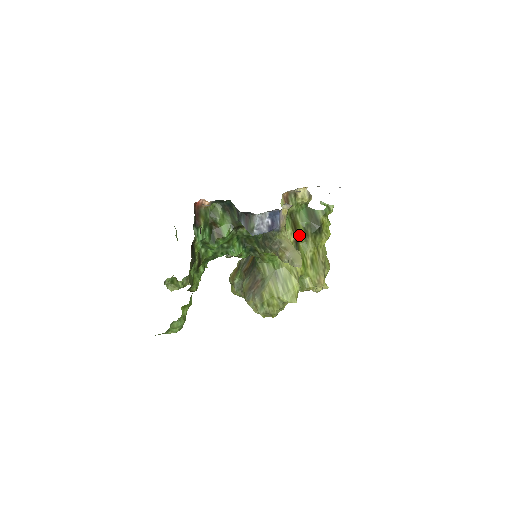
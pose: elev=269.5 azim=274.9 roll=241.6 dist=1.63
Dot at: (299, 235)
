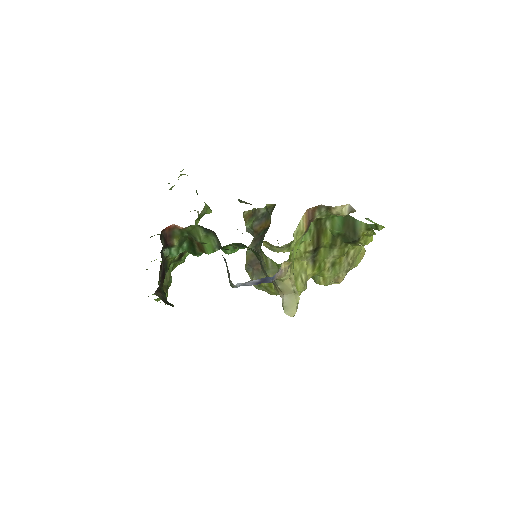
Dot at: (322, 243)
